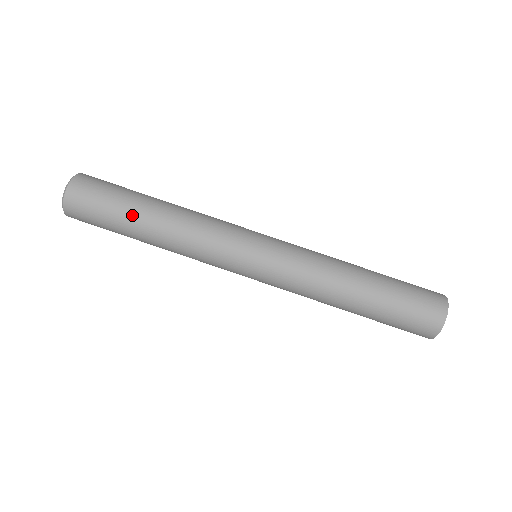
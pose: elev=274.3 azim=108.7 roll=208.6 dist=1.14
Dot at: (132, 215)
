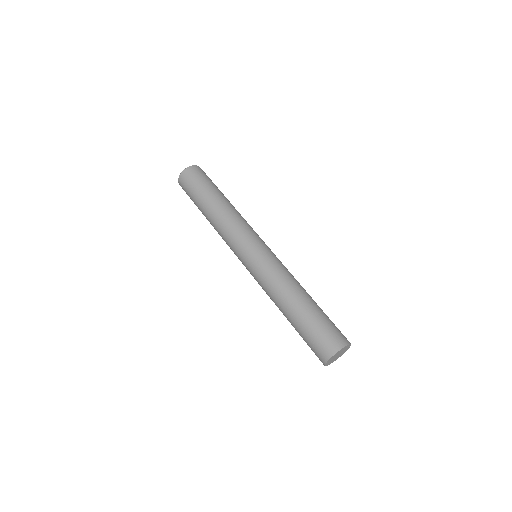
Dot at: (215, 192)
